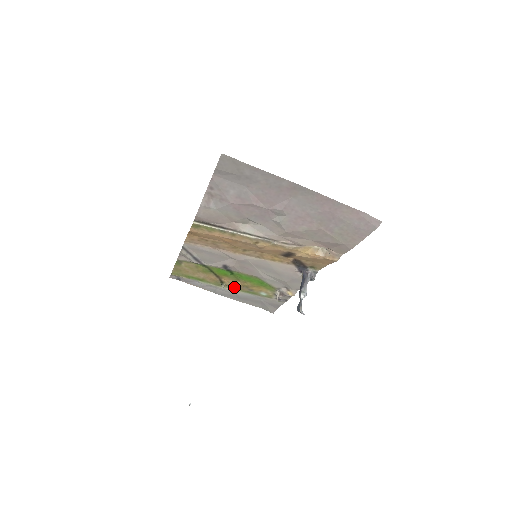
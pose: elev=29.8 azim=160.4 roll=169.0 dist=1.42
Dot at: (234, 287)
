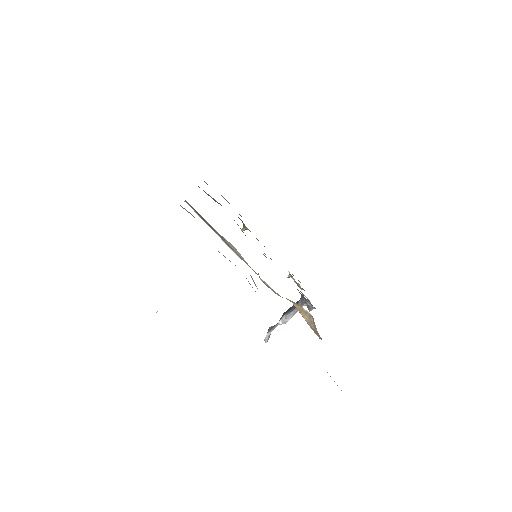
Dot at: occluded
